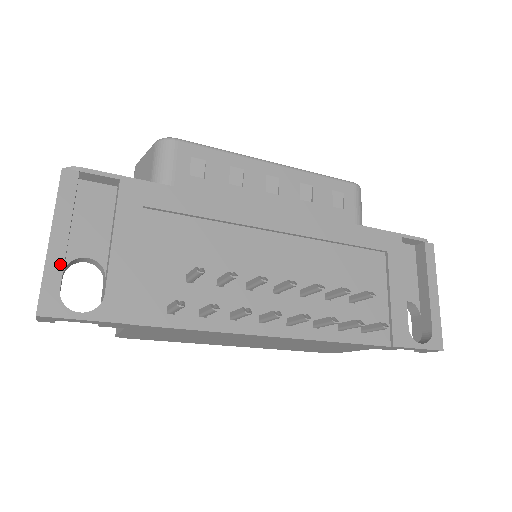
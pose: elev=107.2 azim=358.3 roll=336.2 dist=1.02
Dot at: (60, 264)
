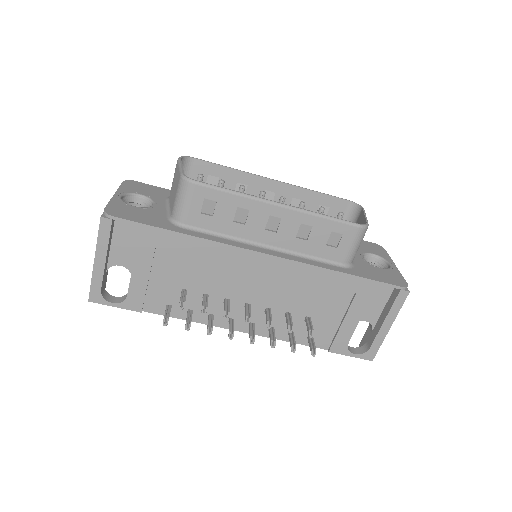
Dot at: (101, 276)
